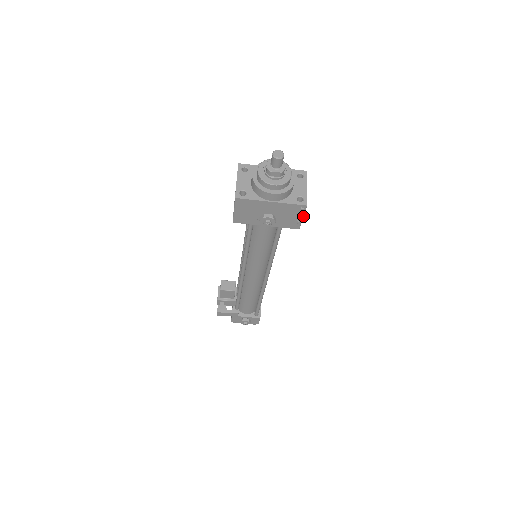
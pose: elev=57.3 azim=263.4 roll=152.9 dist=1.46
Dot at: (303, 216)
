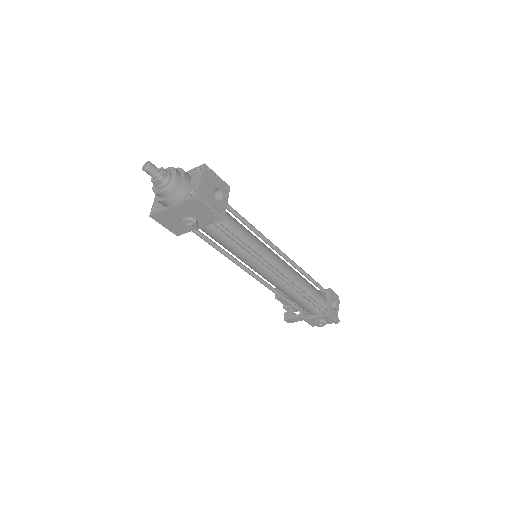
Dot at: (209, 207)
